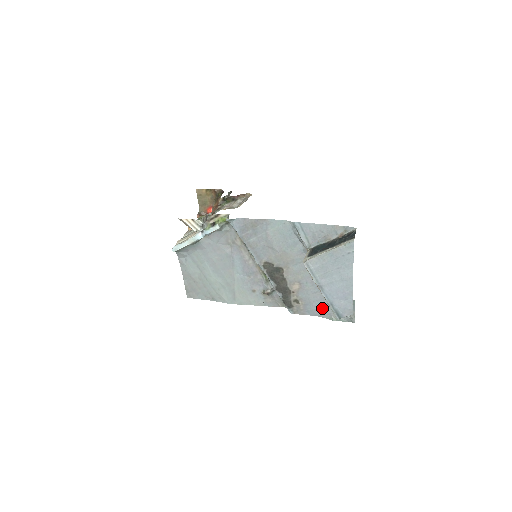
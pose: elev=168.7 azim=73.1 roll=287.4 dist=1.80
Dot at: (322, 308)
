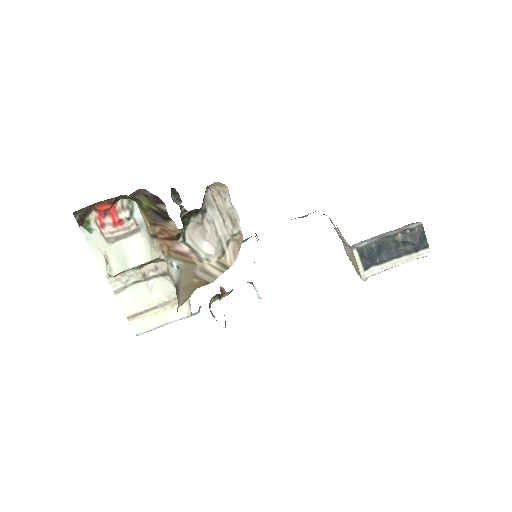
Dot at: occluded
